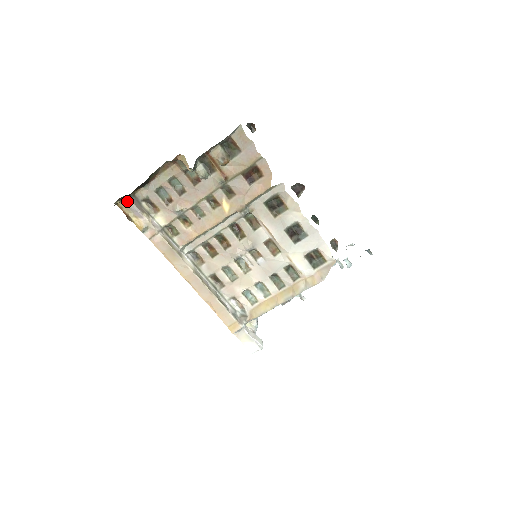
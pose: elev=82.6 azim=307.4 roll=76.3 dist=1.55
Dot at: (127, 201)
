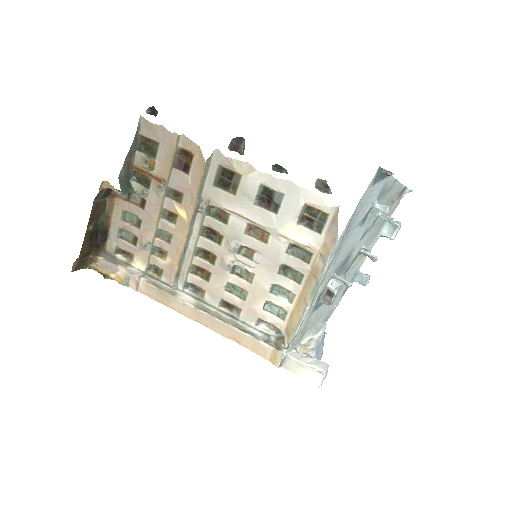
Dot at: (99, 260)
